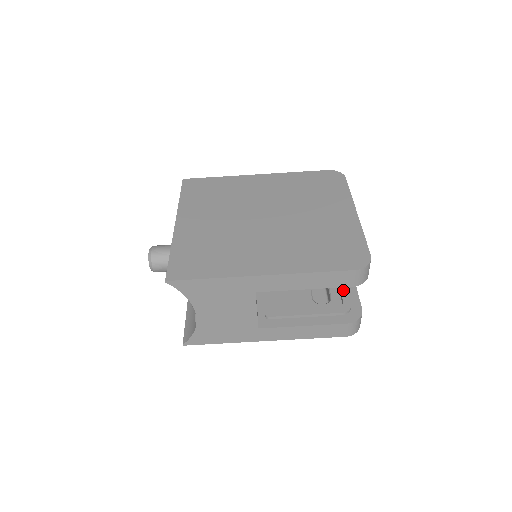
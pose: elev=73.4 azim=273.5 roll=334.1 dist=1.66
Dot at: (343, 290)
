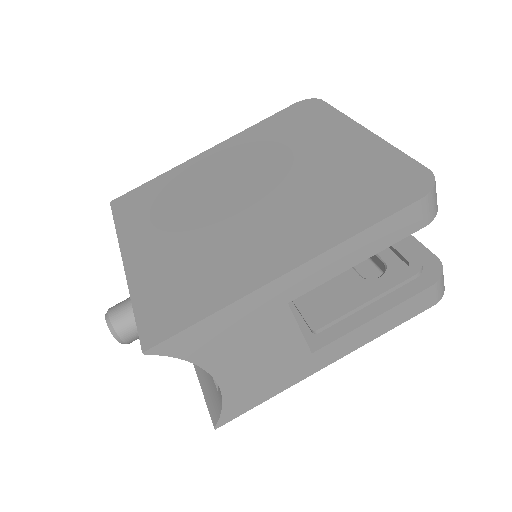
Dot at: (396, 245)
